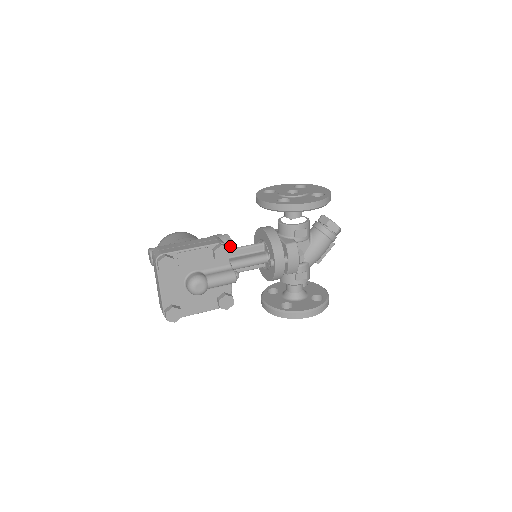
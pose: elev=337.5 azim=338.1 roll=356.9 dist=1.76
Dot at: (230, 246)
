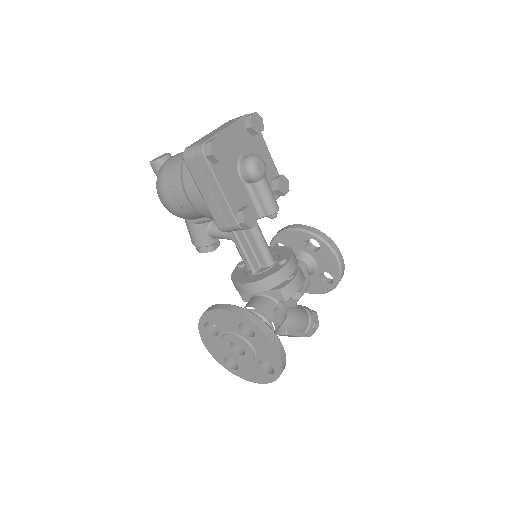
Dot at: (216, 244)
